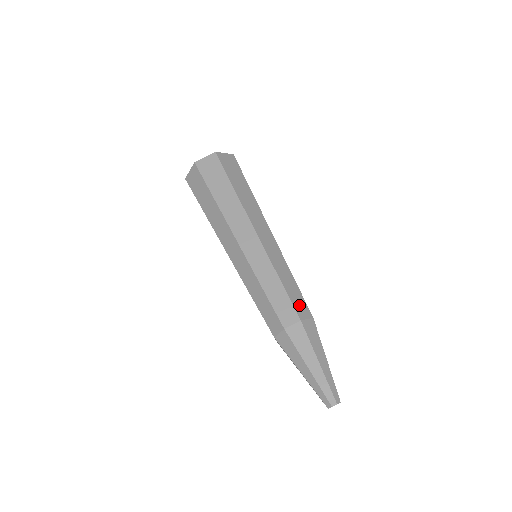
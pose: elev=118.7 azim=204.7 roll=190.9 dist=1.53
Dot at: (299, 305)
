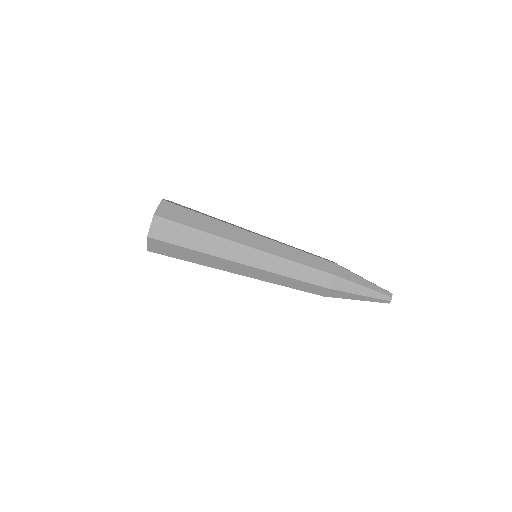
Dot at: (318, 279)
